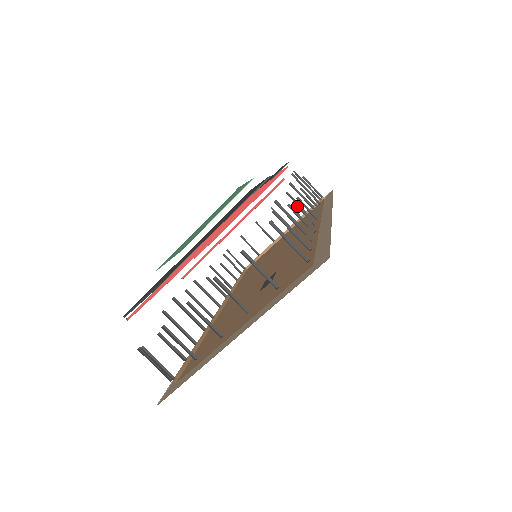
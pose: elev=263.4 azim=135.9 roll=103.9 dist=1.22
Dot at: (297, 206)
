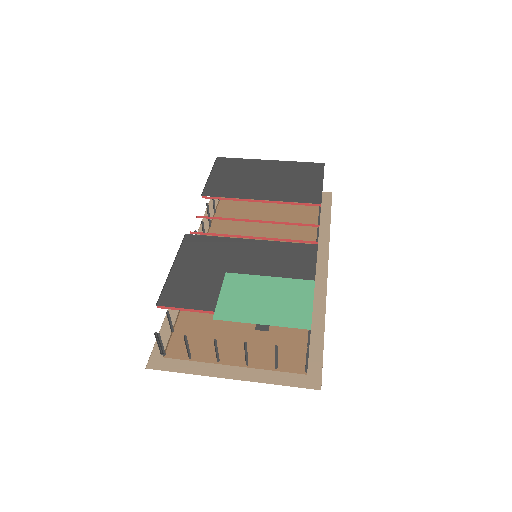
Dot at: occluded
